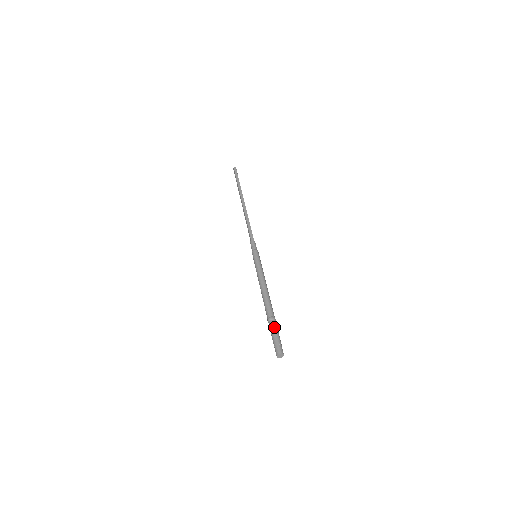
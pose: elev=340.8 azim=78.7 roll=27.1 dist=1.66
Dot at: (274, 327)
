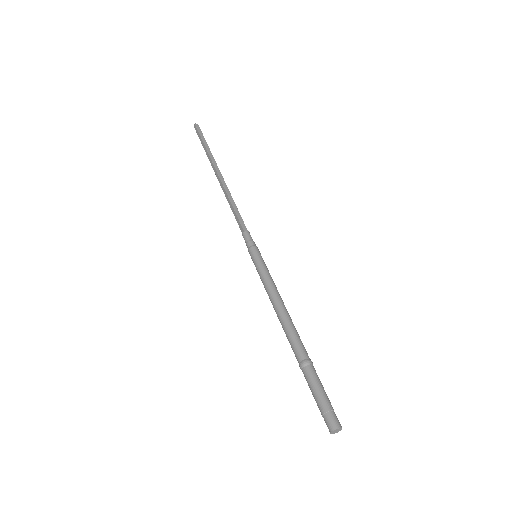
Dot at: (316, 378)
